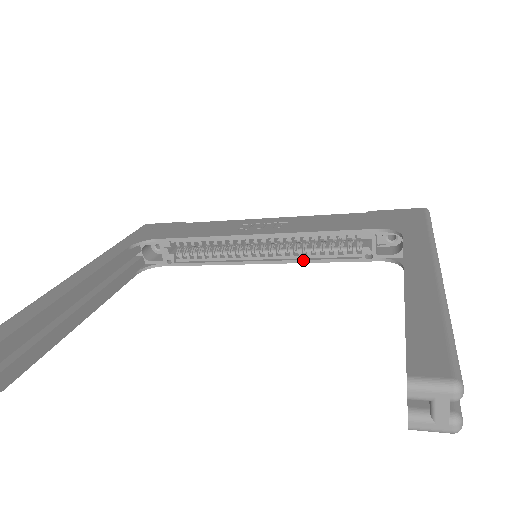
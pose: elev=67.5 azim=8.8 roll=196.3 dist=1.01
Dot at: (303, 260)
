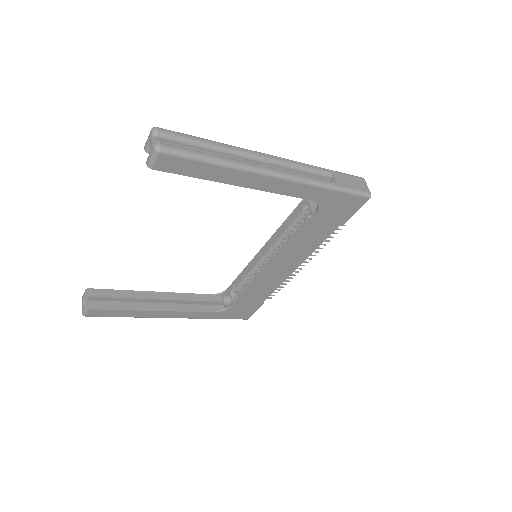
Dot at: (283, 247)
